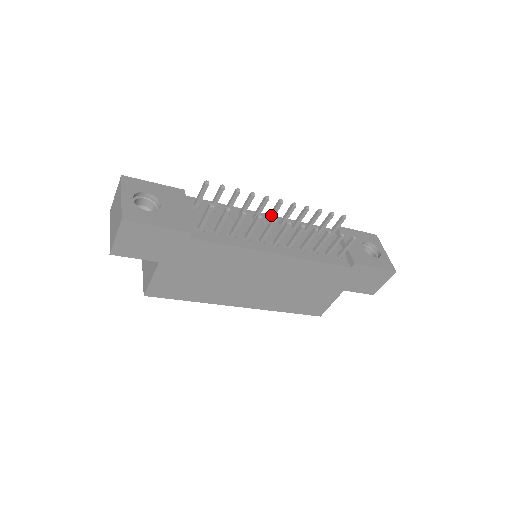
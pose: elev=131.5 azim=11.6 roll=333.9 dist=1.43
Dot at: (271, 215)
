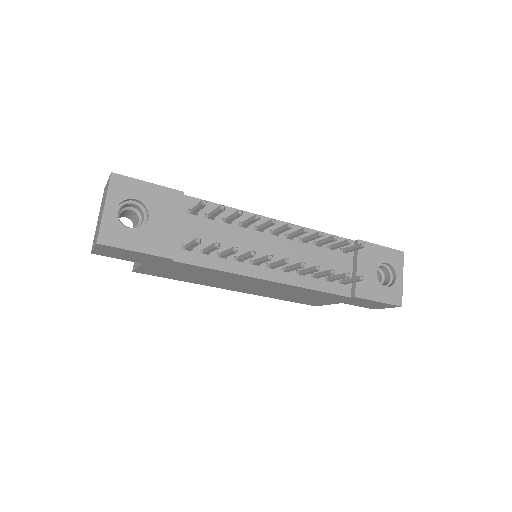
Dot at: (278, 231)
